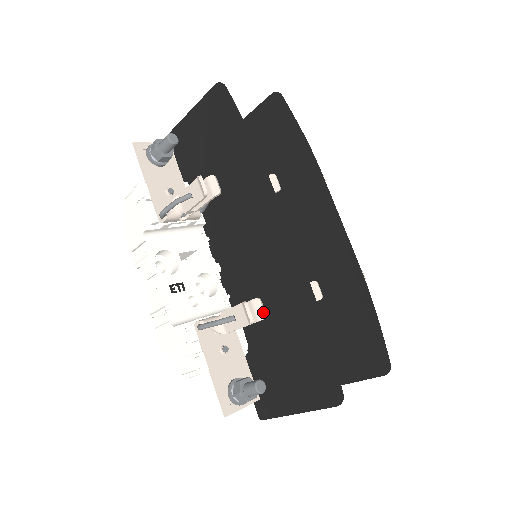
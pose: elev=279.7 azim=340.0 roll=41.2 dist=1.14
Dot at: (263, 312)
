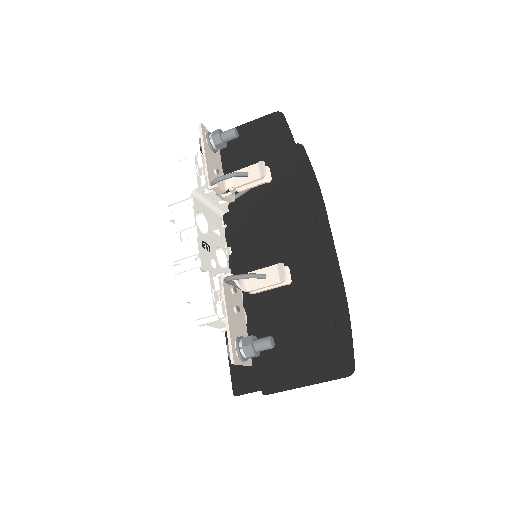
Dot at: (290, 278)
